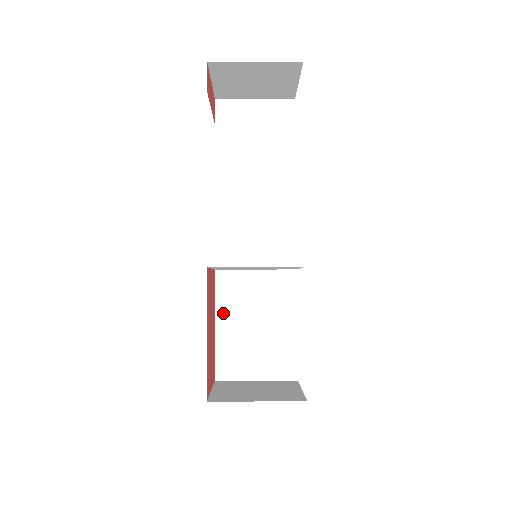
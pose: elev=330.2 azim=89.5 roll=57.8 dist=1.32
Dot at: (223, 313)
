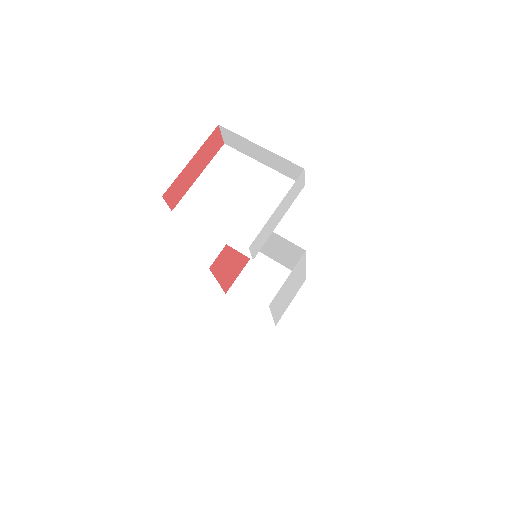
Dot at: occluded
